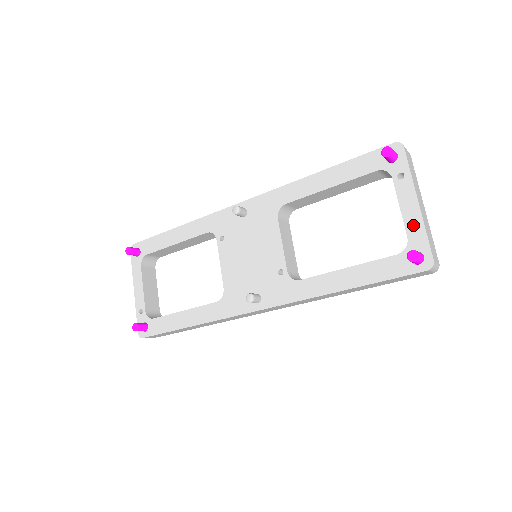
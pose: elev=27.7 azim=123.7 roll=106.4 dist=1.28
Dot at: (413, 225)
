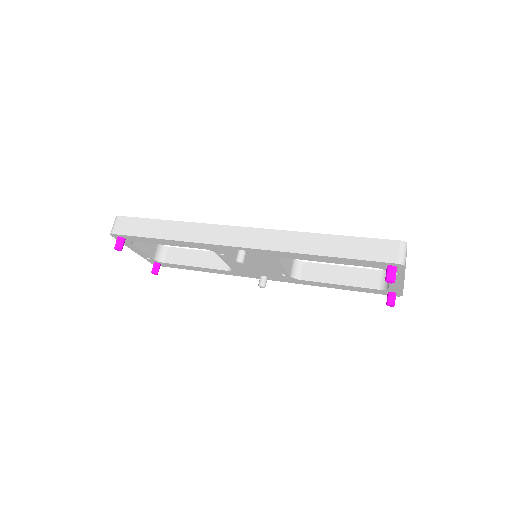
Dot at: (395, 287)
